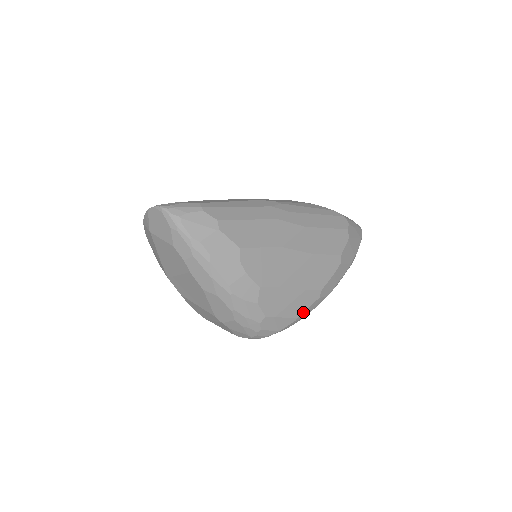
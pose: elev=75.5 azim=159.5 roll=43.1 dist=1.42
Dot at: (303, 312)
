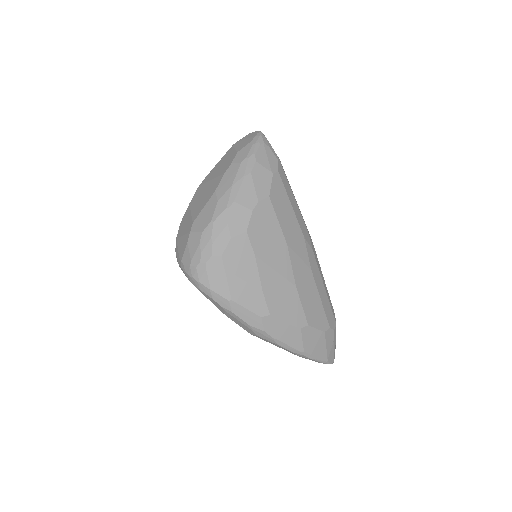
Dot at: (240, 305)
